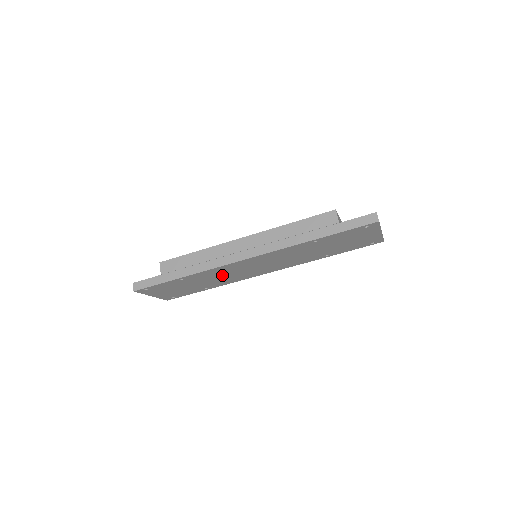
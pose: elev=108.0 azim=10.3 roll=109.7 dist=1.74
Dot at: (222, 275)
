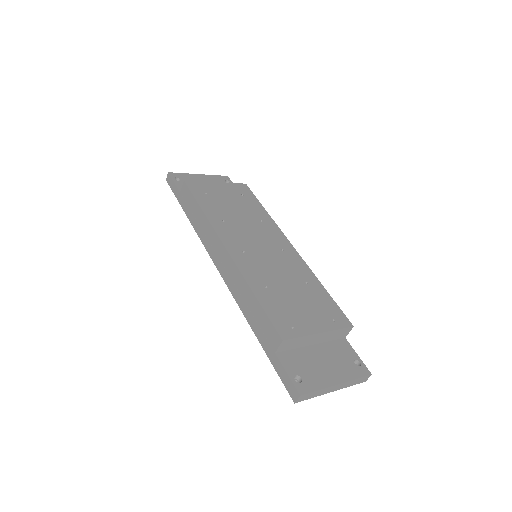
Dot at: occluded
